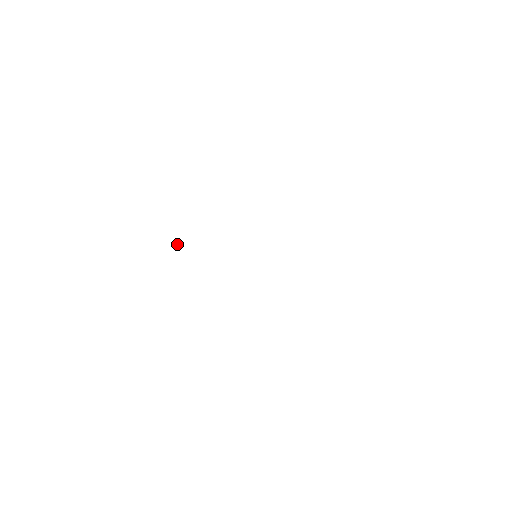
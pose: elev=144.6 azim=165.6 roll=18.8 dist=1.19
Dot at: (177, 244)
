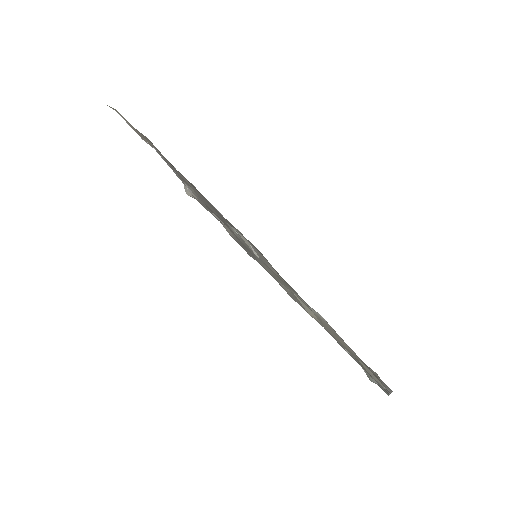
Dot at: (254, 253)
